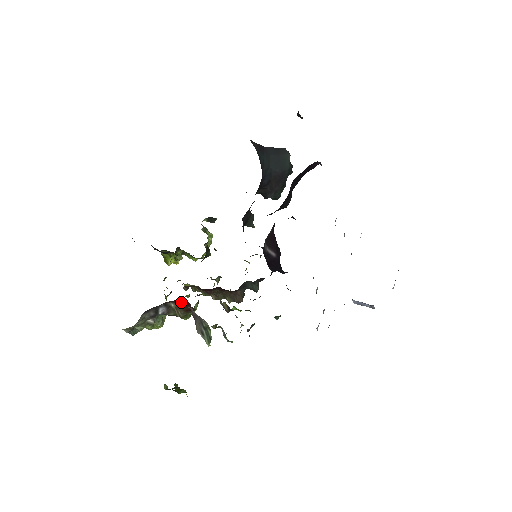
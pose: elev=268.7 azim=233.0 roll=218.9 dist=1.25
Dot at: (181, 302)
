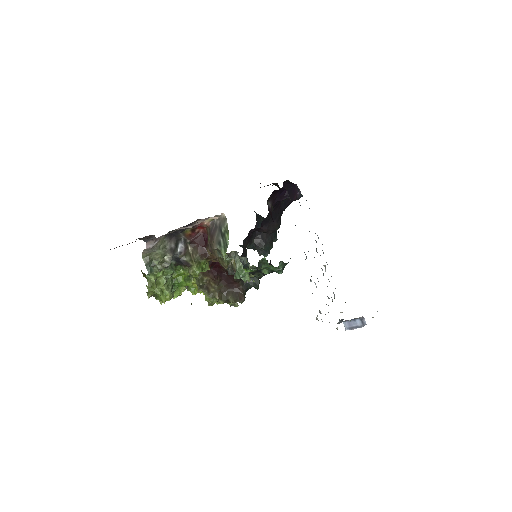
Dot at: (199, 241)
